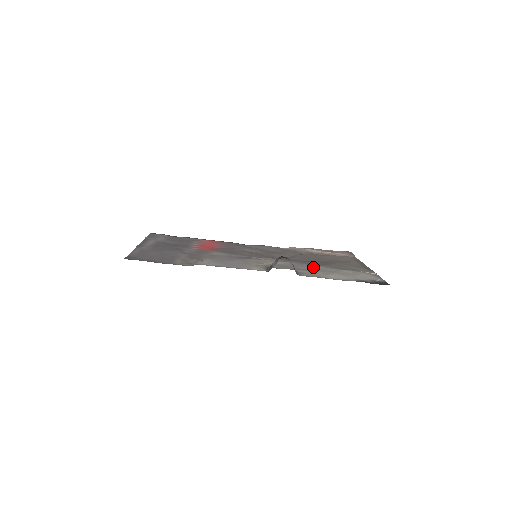
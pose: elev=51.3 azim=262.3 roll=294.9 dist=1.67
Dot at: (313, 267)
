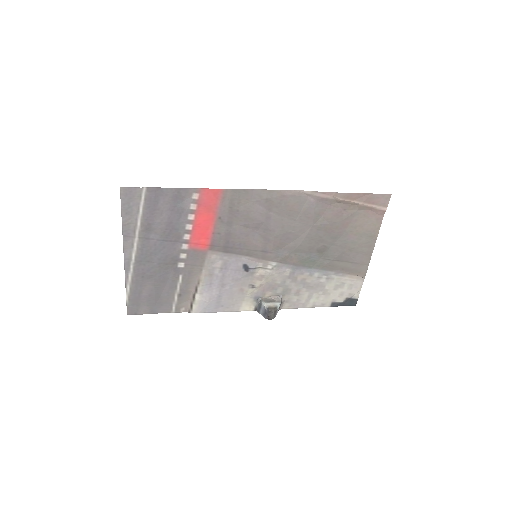
Dot at: (306, 279)
